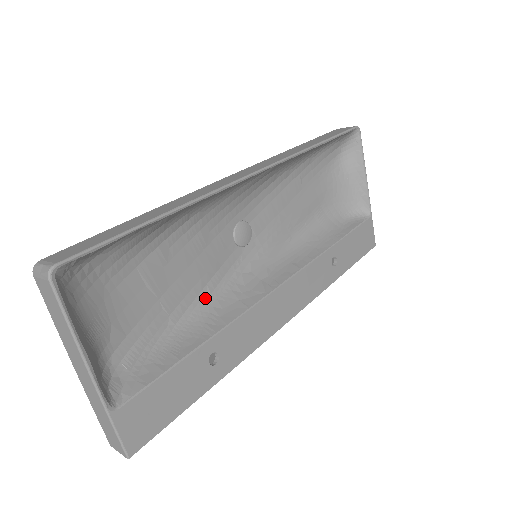
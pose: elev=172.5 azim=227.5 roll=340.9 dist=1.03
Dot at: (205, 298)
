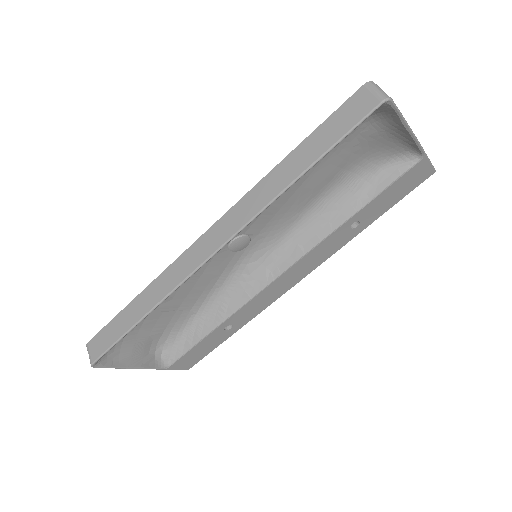
Dot at: (216, 291)
